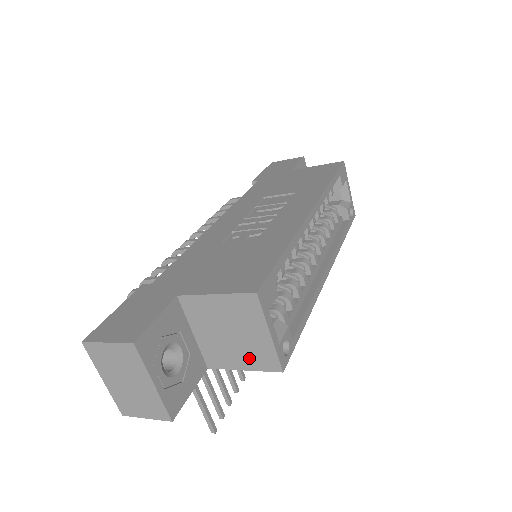
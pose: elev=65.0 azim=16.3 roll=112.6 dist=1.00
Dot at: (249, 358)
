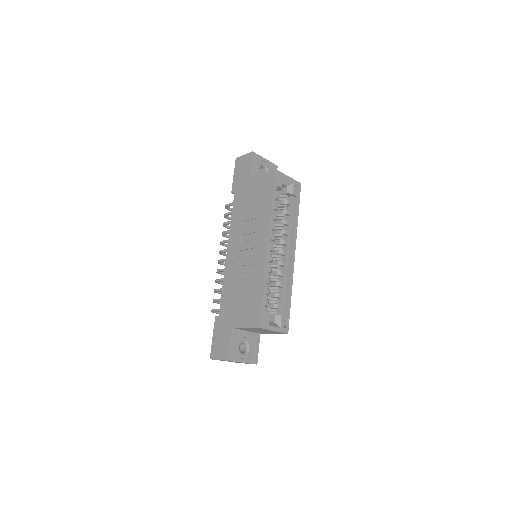
Dot at: occluded
